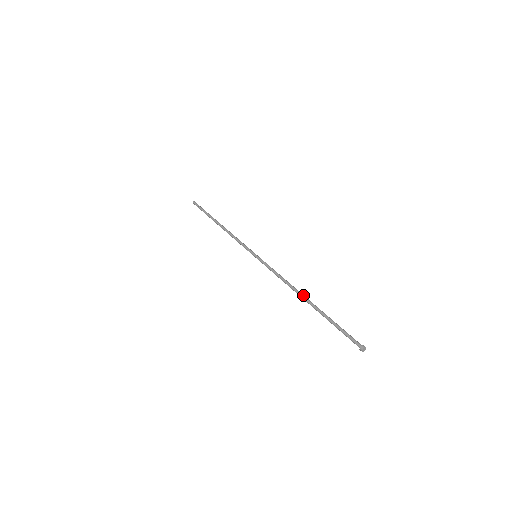
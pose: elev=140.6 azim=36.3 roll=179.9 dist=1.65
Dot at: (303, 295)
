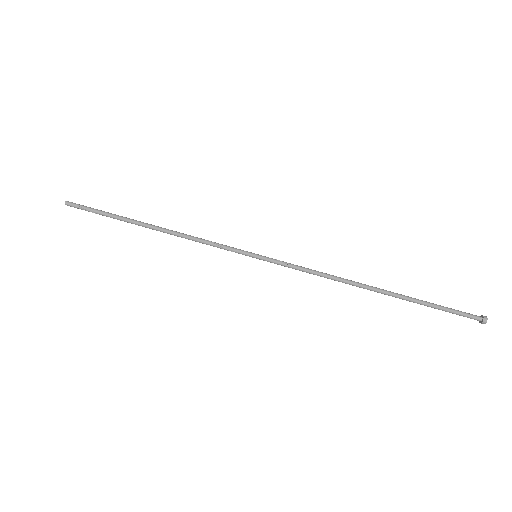
Dot at: (368, 286)
